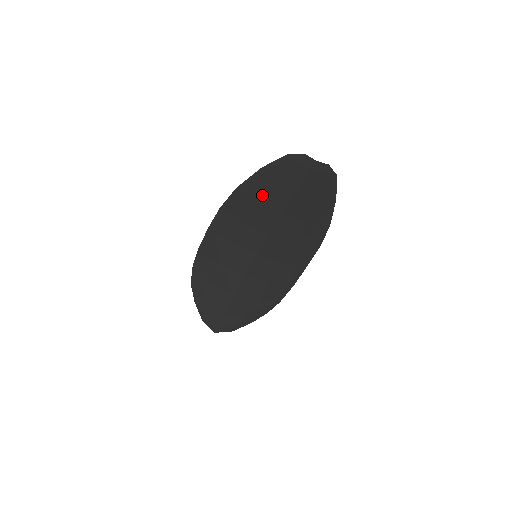
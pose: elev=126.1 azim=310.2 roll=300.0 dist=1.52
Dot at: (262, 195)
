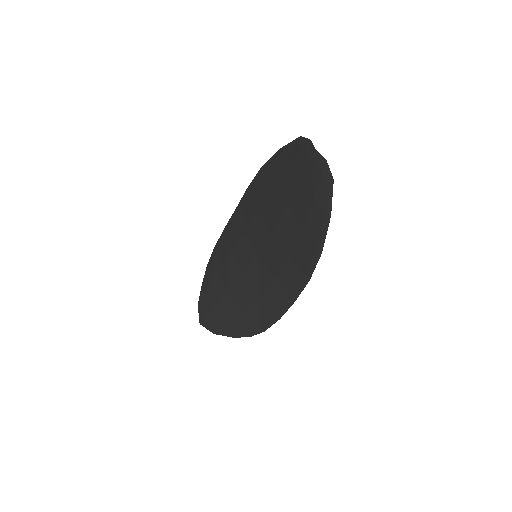
Dot at: (274, 181)
